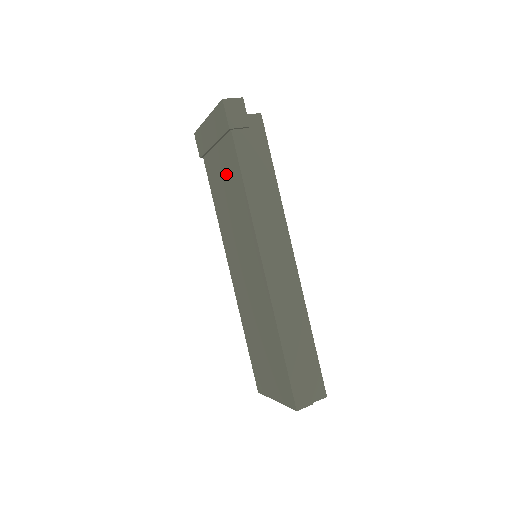
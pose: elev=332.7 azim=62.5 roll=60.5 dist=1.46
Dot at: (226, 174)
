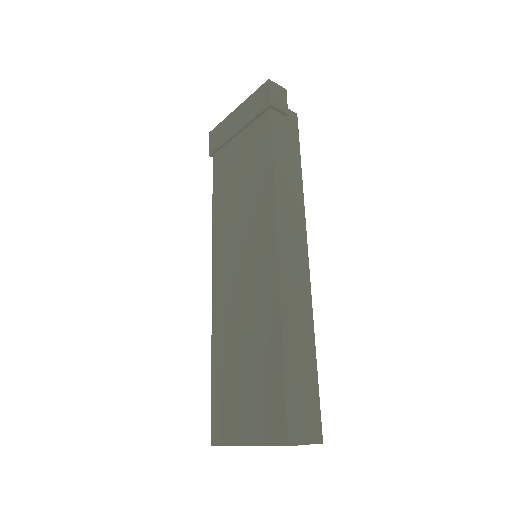
Dot at: (246, 159)
